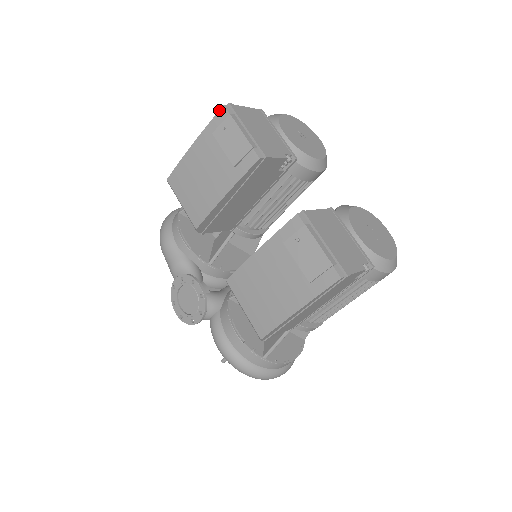
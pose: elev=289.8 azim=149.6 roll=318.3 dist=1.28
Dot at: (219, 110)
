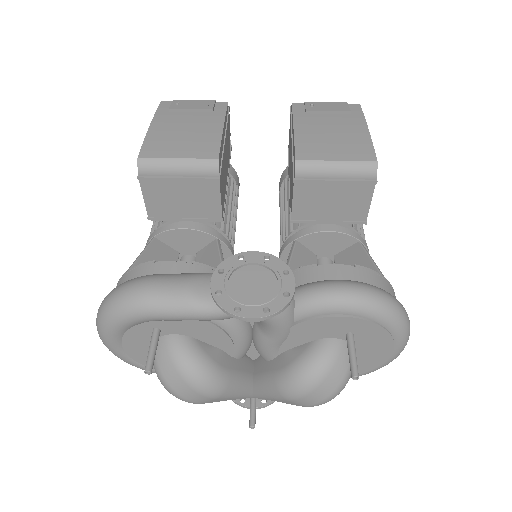
Dot at: (159, 104)
